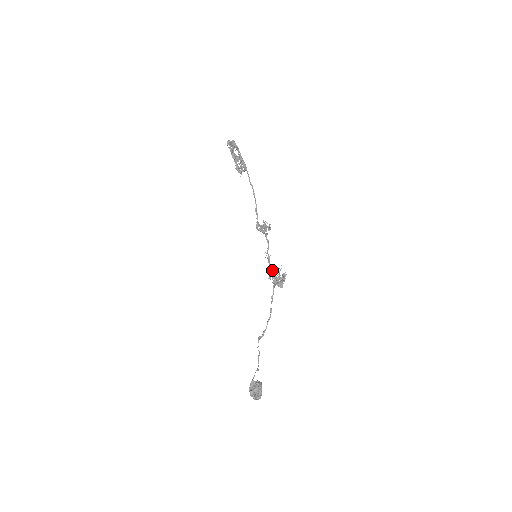
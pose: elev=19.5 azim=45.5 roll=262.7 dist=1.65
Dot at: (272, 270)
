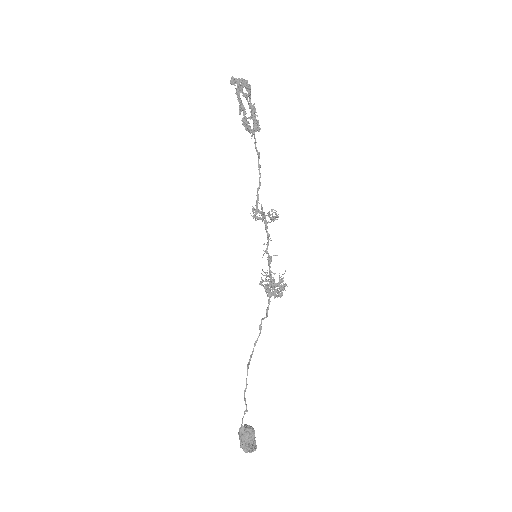
Dot at: occluded
